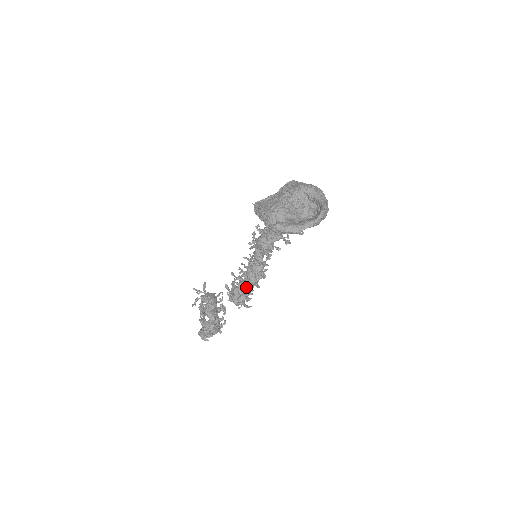
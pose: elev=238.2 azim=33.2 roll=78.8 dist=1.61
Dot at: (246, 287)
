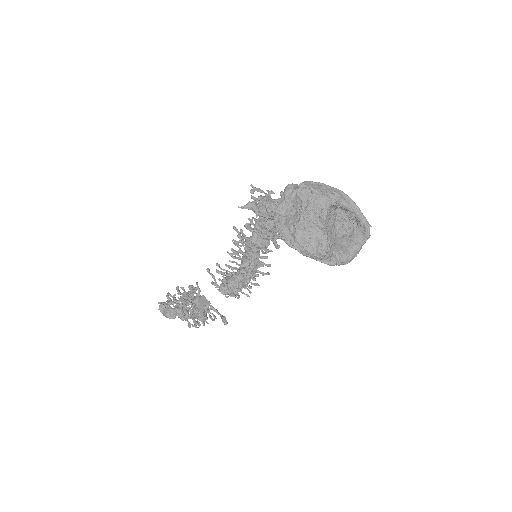
Dot at: (248, 283)
